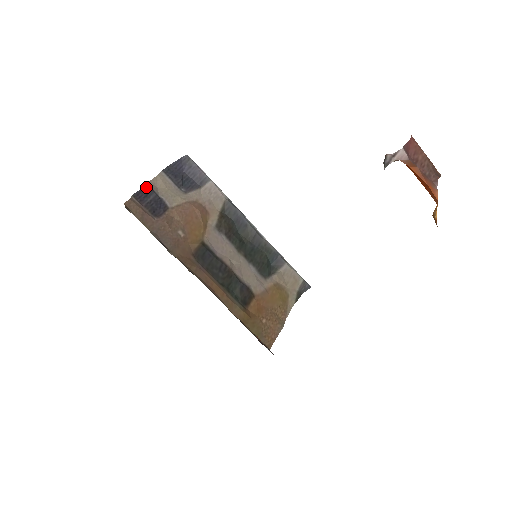
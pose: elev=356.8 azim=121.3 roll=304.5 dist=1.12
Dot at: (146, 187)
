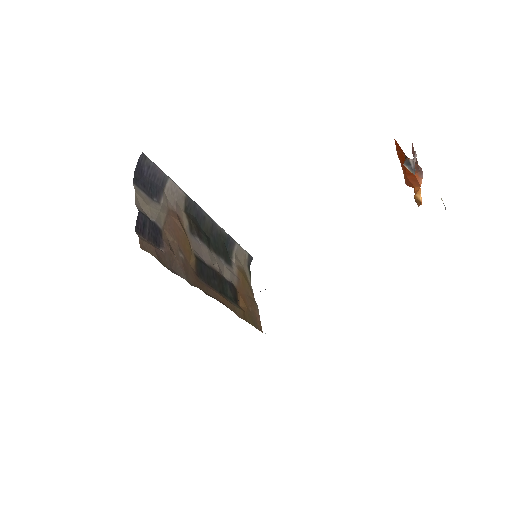
Dot at: (139, 214)
